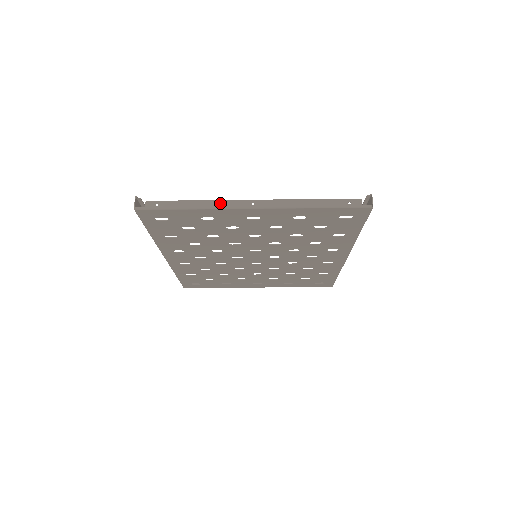
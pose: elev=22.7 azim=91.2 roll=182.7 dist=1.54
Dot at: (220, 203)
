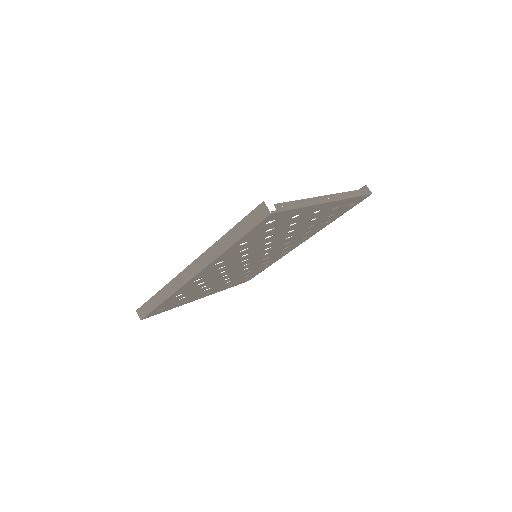
Dot at: (314, 200)
